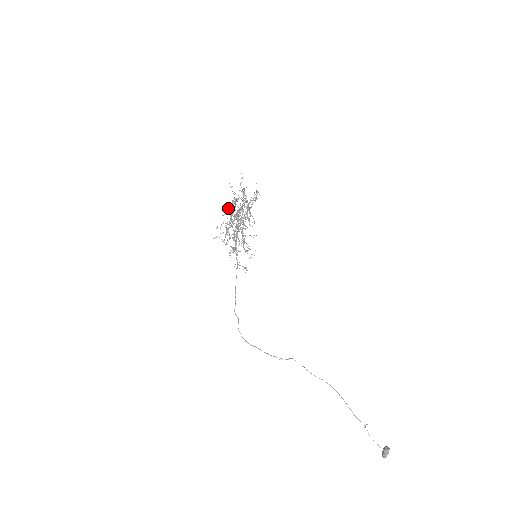
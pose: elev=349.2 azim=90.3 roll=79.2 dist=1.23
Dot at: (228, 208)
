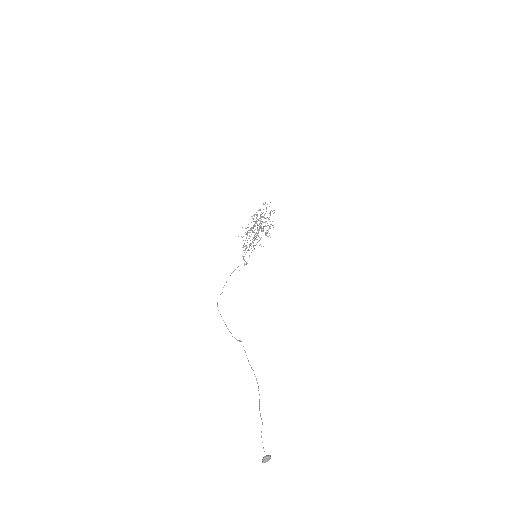
Dot at: occluded
